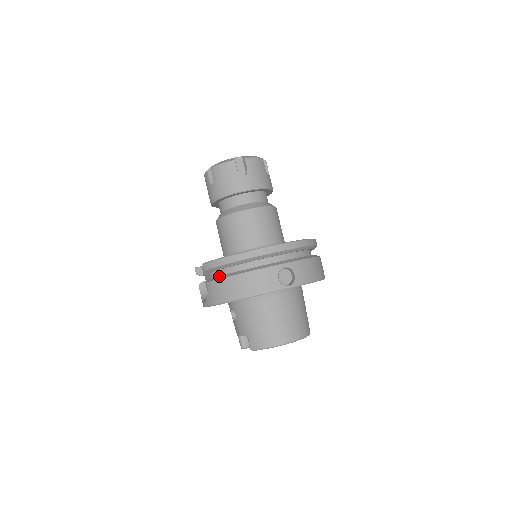
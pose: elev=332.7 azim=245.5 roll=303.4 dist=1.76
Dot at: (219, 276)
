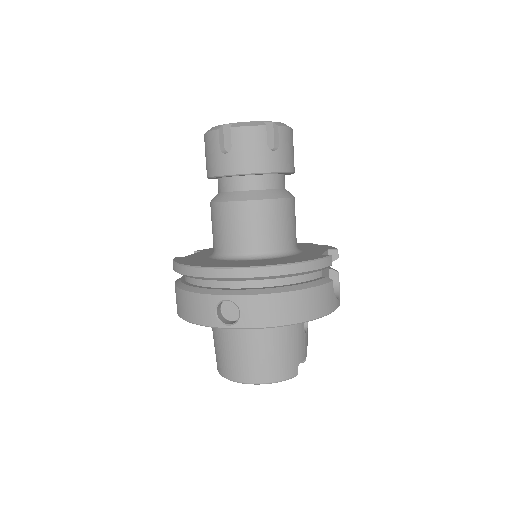
Dot at: (179, 280)
